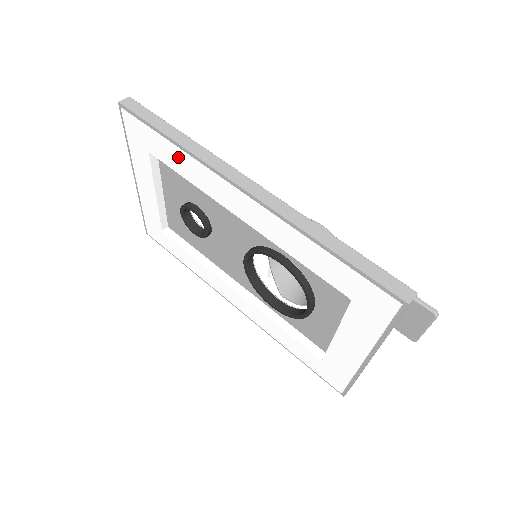
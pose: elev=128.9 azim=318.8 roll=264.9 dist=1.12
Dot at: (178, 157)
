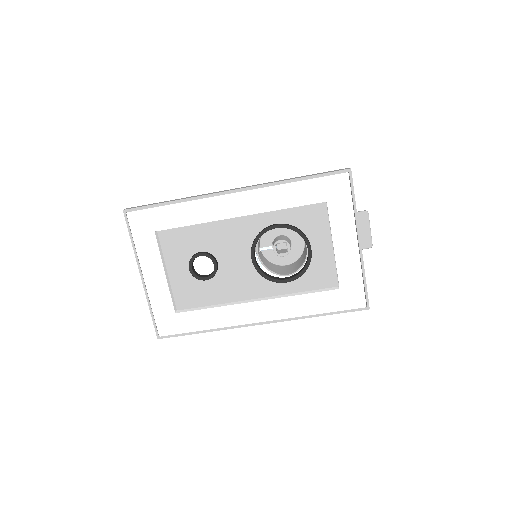
Dot at: (181, 211)
